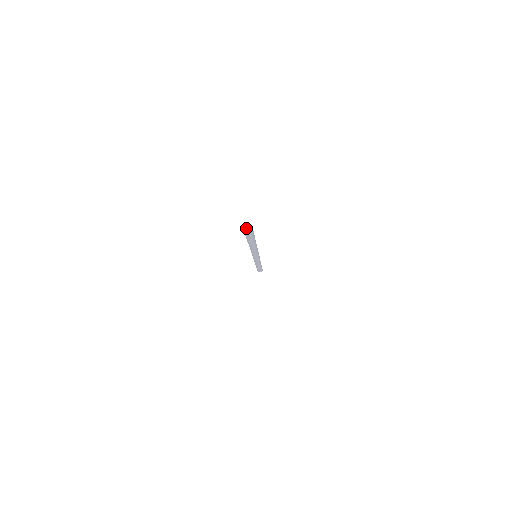
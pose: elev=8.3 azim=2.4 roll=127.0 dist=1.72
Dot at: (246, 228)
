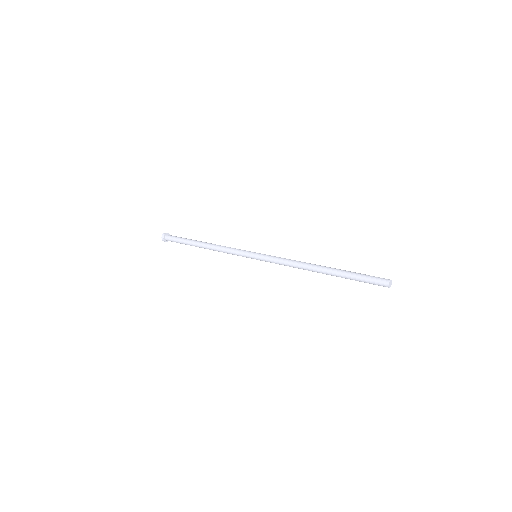
Dot at: (390, 285)
